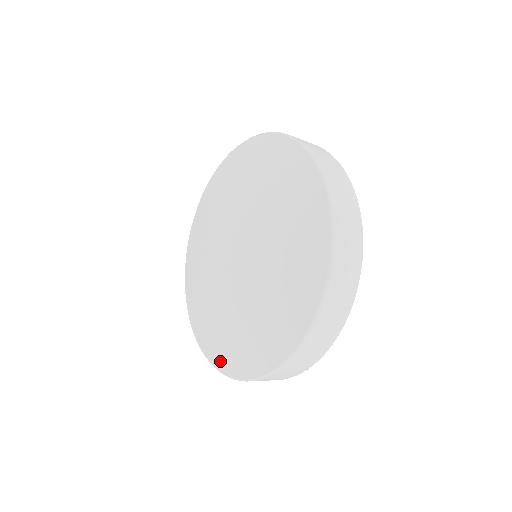
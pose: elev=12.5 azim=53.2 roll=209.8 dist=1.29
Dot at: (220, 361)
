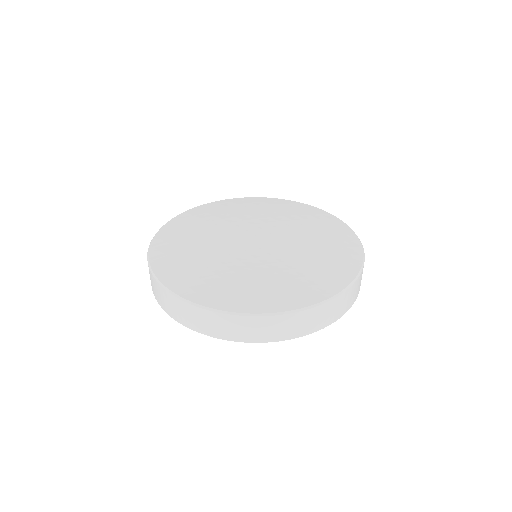
Dot at: (191, 290)
